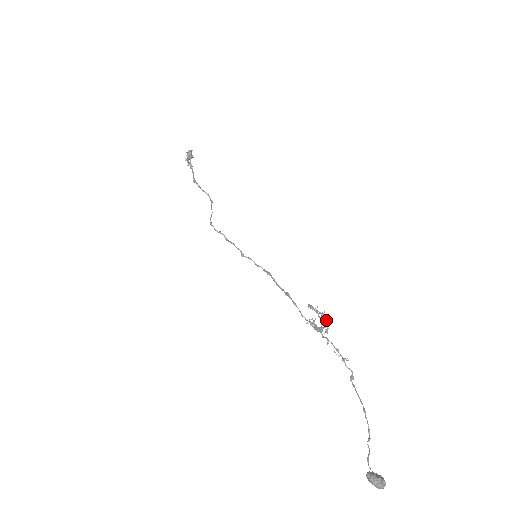
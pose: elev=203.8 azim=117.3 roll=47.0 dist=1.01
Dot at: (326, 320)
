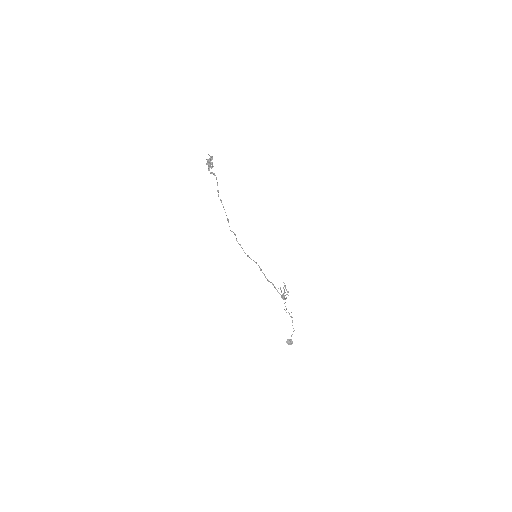
Dot at: (287, 294)
